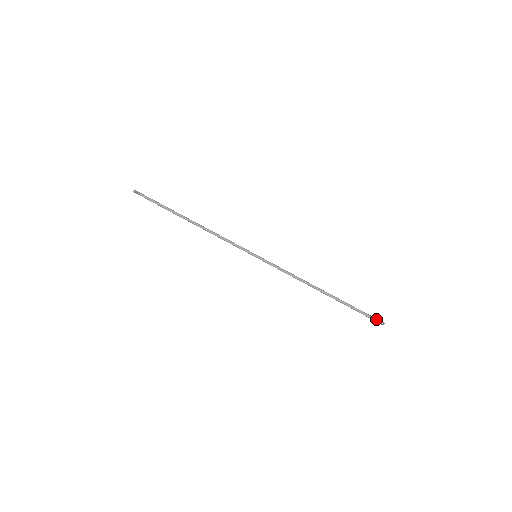
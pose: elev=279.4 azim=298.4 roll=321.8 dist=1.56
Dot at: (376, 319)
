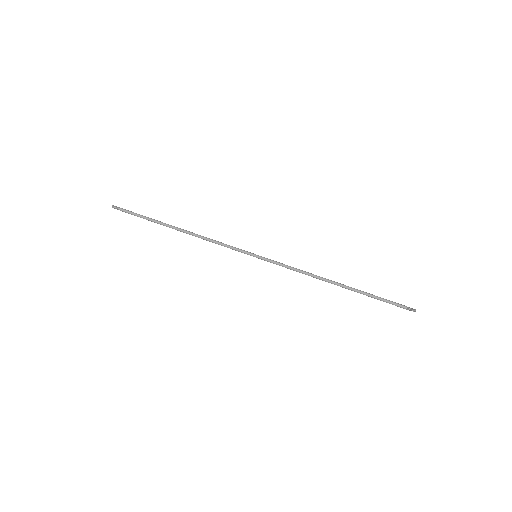
Dot at: (405, 307)
